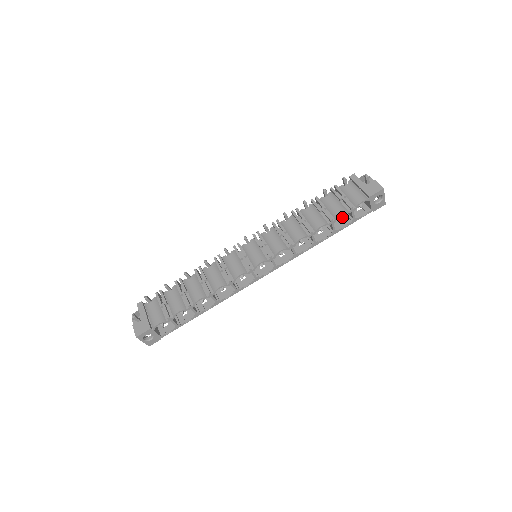
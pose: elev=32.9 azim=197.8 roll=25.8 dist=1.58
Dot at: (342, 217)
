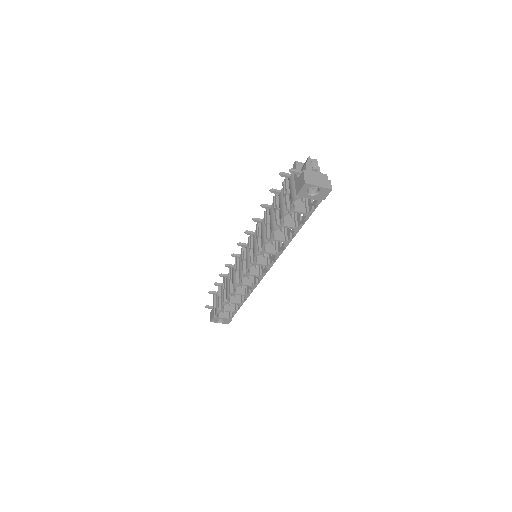
Dot at: occluded
